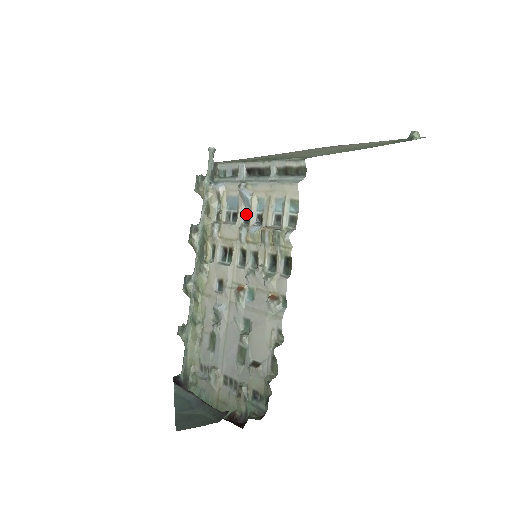
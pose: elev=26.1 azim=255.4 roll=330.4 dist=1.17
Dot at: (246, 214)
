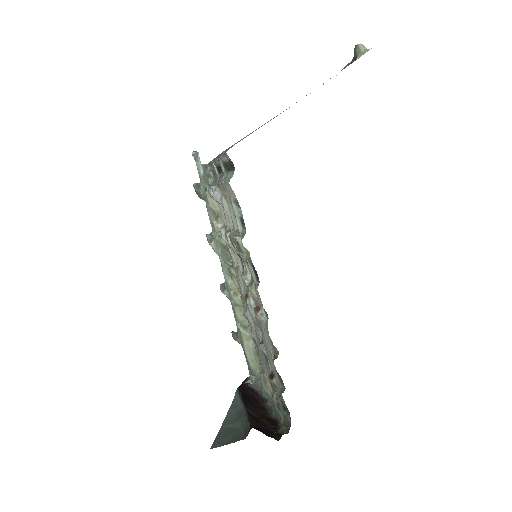
Dot at: occluded
